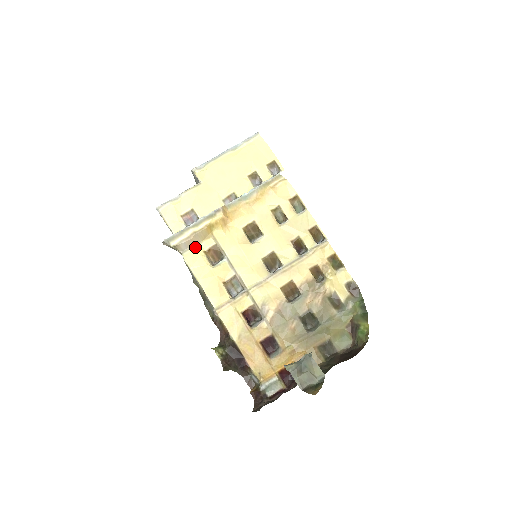
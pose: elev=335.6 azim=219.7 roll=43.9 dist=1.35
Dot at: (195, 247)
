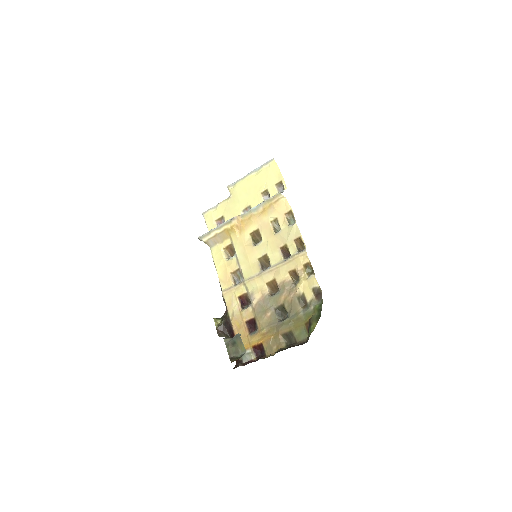
Dot at: (219, 244)
